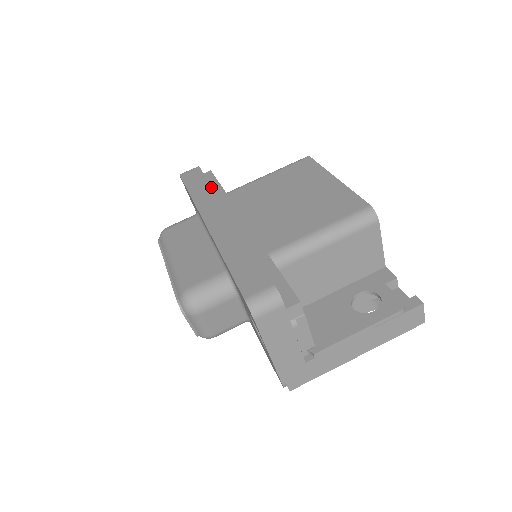
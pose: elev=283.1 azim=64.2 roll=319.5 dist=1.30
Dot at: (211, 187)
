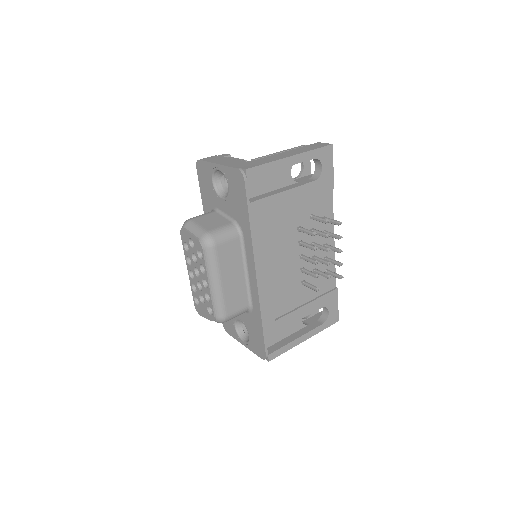
Dot at: occluded
